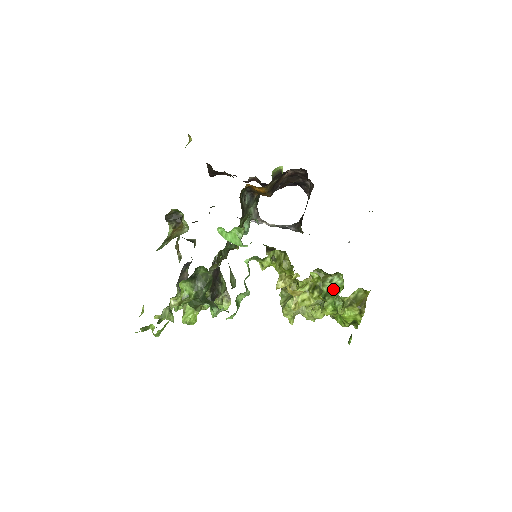
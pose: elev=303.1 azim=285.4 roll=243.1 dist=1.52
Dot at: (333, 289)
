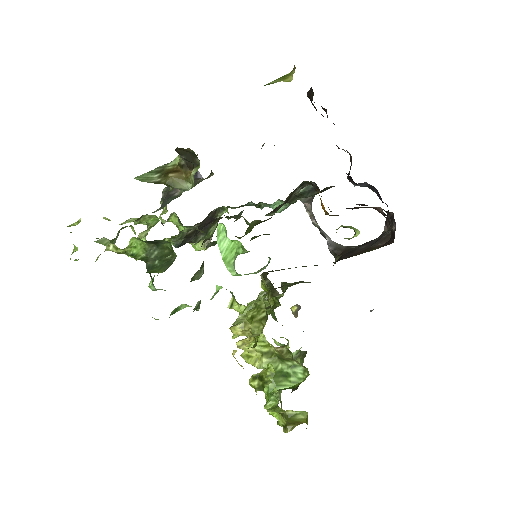
Dot at: (287, 375)
